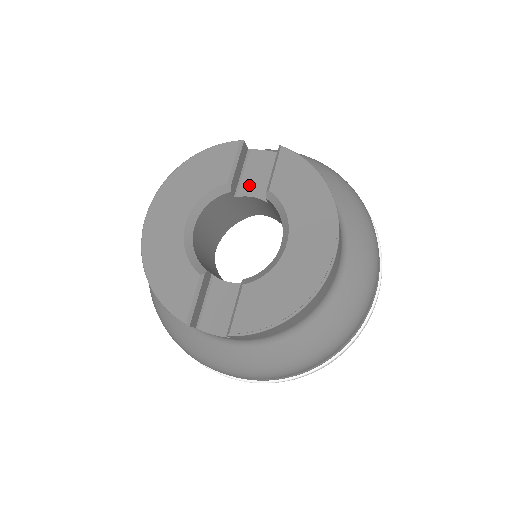
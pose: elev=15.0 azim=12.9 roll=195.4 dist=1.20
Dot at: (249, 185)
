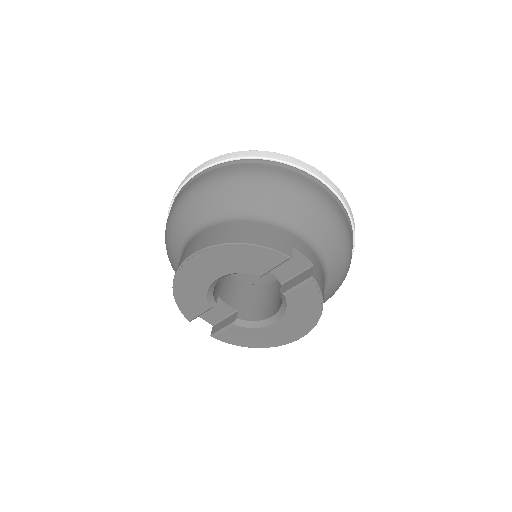
Dot at: (276, 268)
